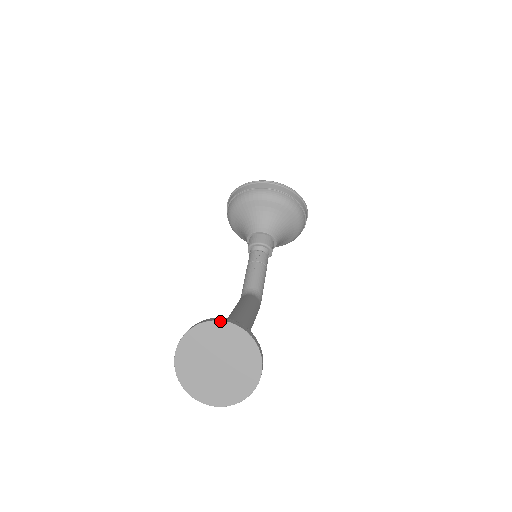
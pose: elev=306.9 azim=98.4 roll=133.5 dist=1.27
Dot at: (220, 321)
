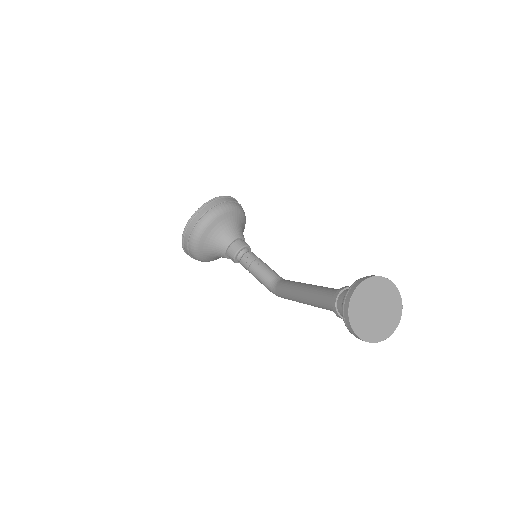
Dot at: (359, 285)
